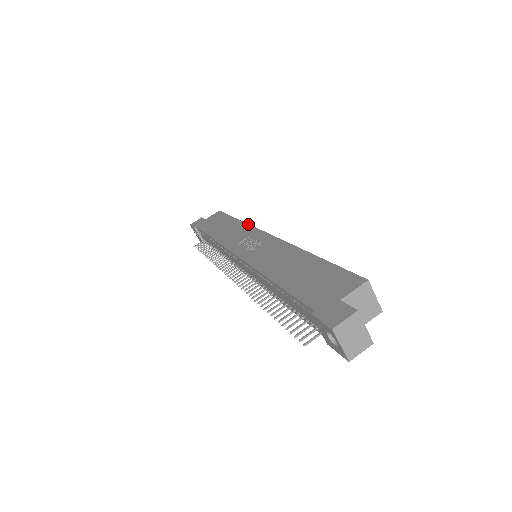
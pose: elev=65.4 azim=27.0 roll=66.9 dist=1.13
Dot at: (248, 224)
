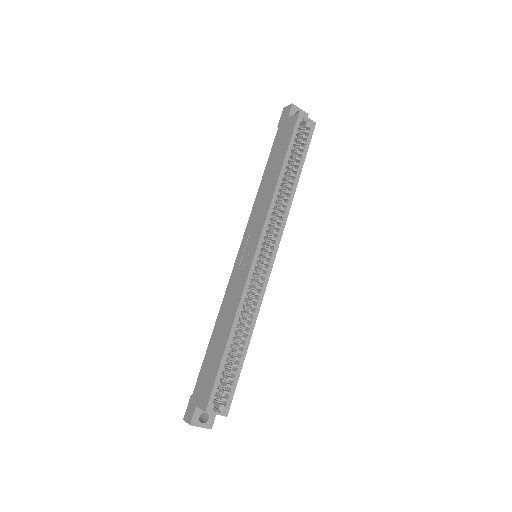
Dot at: (269, 205)
